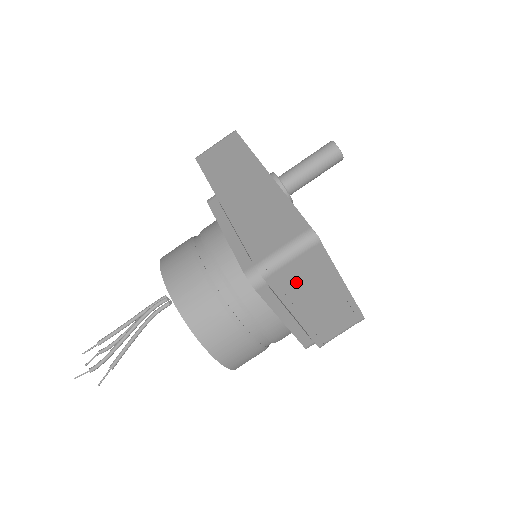
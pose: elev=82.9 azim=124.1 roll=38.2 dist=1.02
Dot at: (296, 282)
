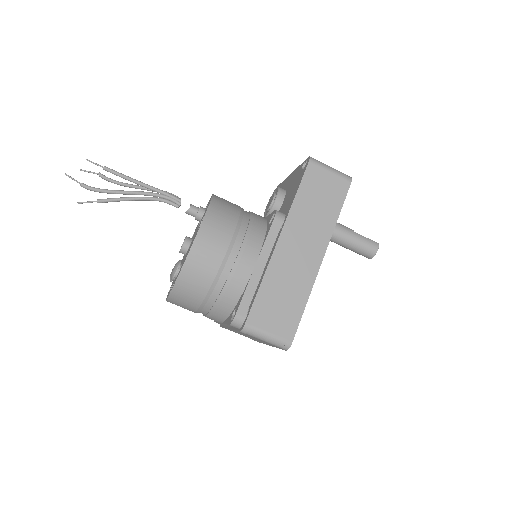
Dot at: (252, 337)
